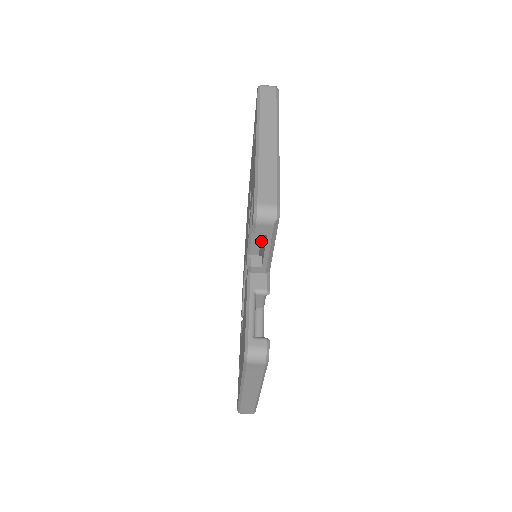
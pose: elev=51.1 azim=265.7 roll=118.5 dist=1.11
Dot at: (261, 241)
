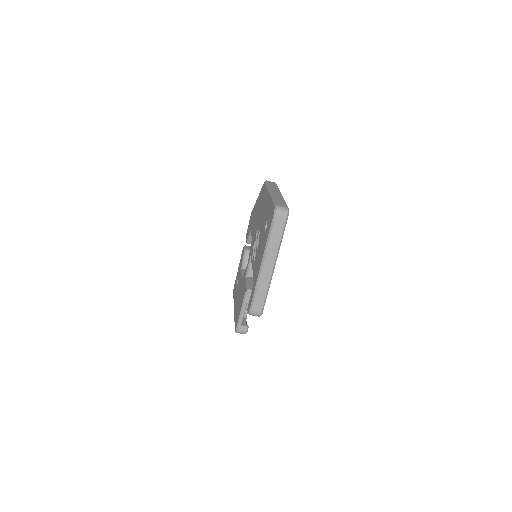
Dot at: occluded
